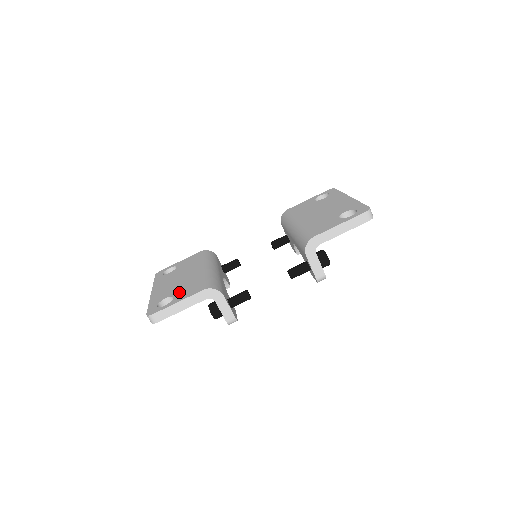
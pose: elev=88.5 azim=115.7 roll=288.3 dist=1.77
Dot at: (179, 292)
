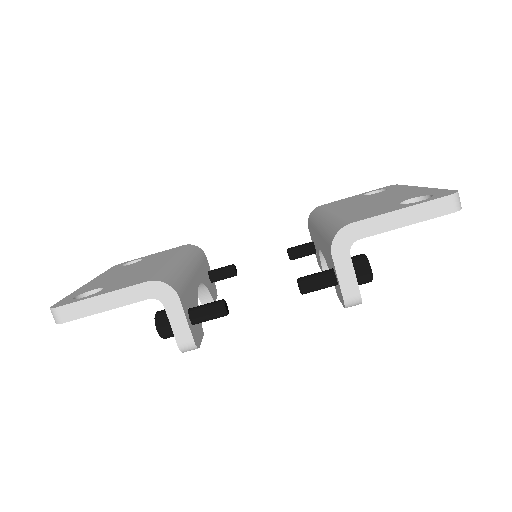
Dot at: (116, 283)
